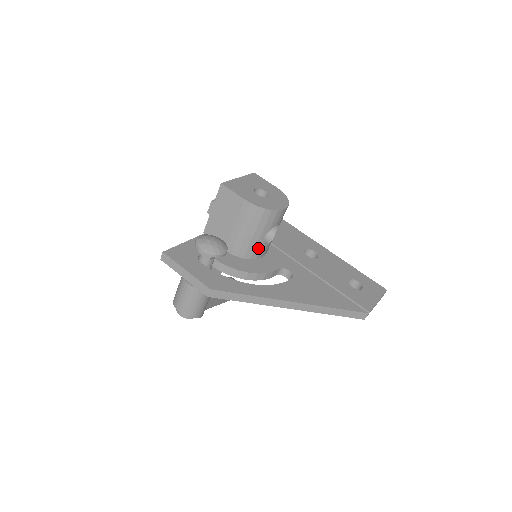
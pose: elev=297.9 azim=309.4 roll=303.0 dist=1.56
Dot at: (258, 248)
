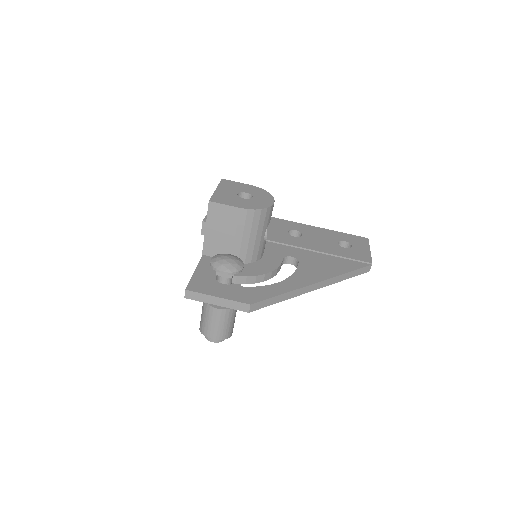
Dot at: (261, 248)
